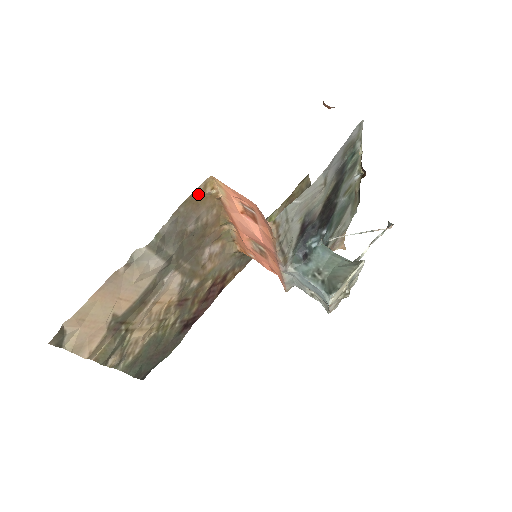
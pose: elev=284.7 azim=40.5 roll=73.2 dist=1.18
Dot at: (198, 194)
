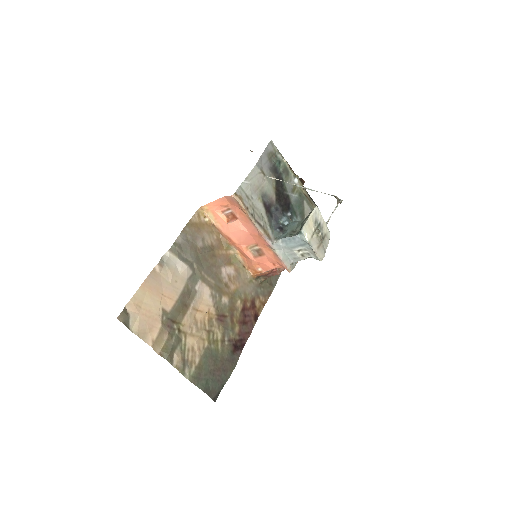
Dot at: (196, 221)
